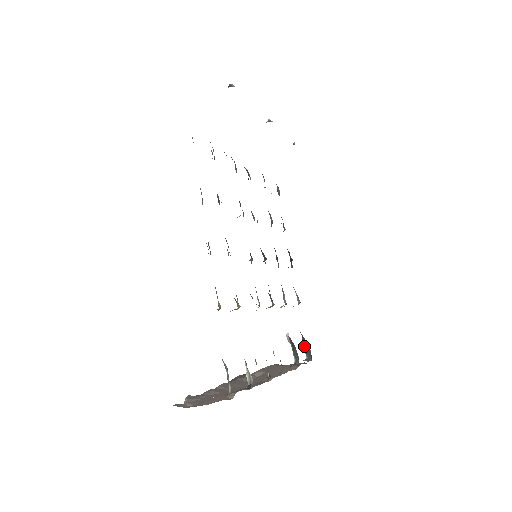
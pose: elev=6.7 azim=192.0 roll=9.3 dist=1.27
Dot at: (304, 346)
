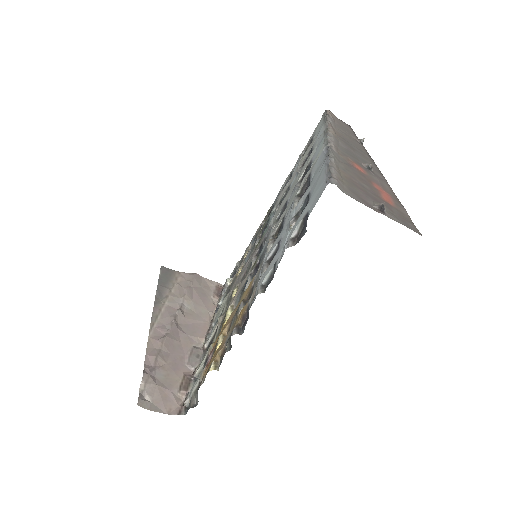
Dot at: occluded
